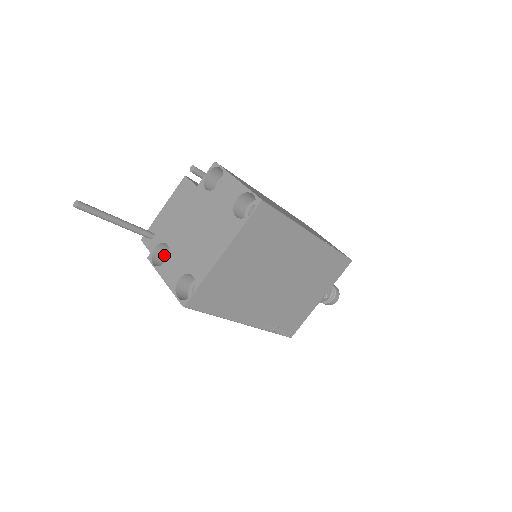
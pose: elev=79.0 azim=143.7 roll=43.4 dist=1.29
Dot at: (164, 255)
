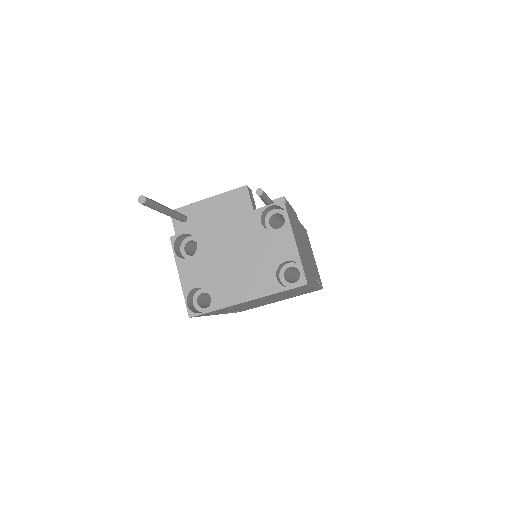
Dot at: (185, 237)
